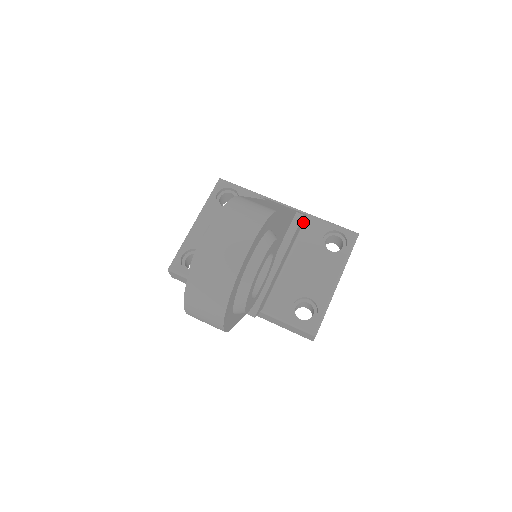
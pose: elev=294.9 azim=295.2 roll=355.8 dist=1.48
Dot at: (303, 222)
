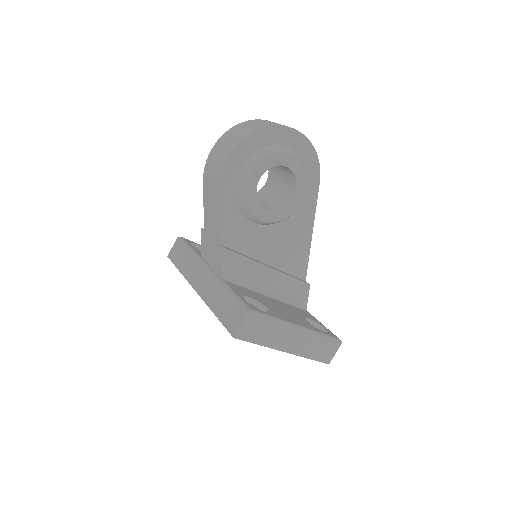
Dot at: (301, 306)
